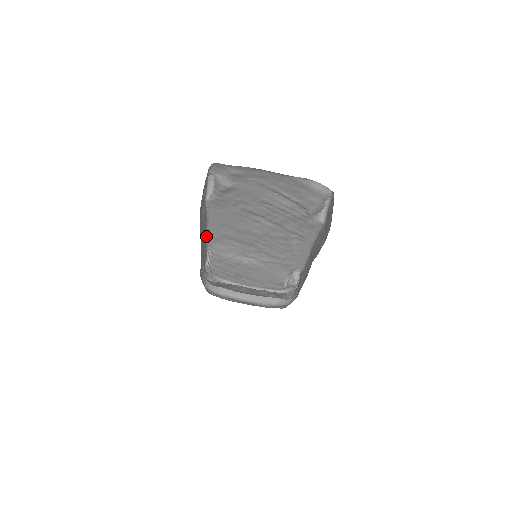
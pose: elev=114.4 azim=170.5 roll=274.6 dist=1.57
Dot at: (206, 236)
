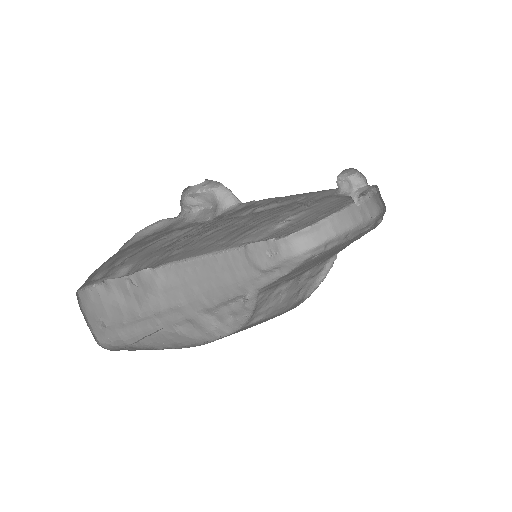
Dot at: (218, 254)
